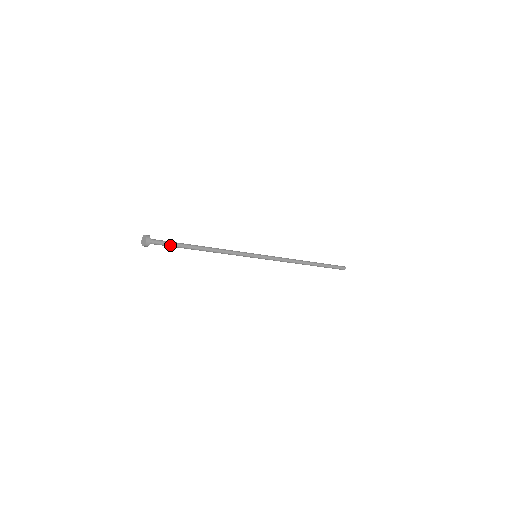
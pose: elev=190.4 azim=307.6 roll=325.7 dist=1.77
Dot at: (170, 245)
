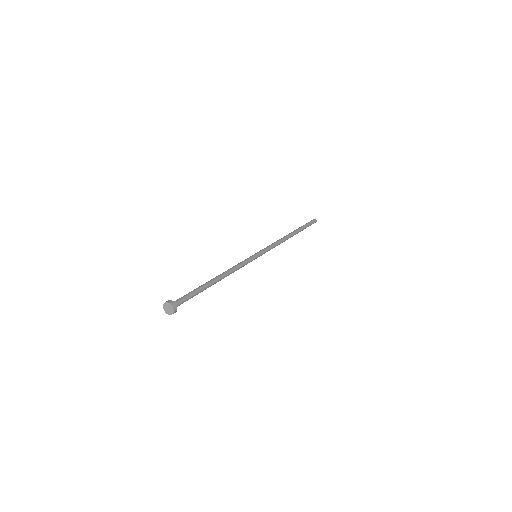
Dot at: occluded
